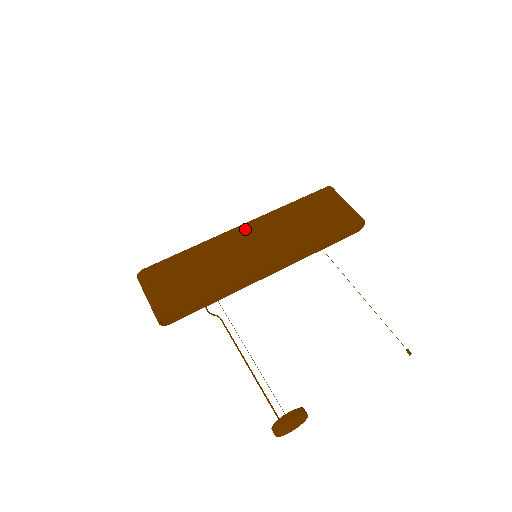
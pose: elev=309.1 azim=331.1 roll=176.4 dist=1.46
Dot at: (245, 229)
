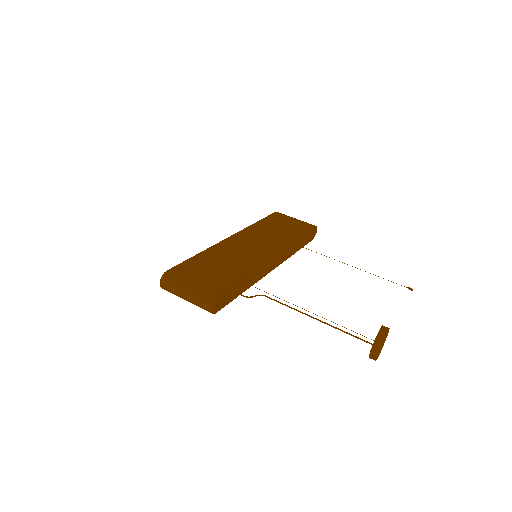
Dot at: (237, 237)
